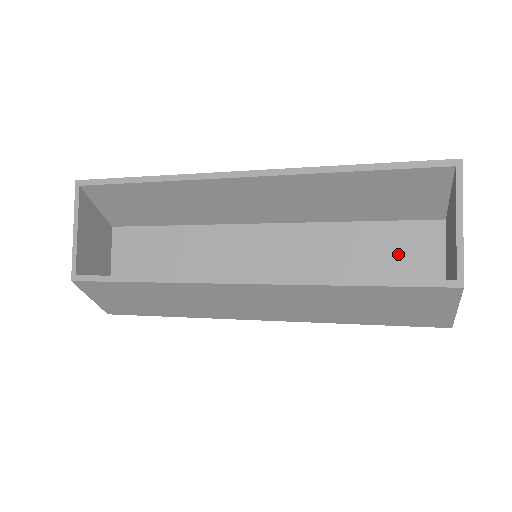
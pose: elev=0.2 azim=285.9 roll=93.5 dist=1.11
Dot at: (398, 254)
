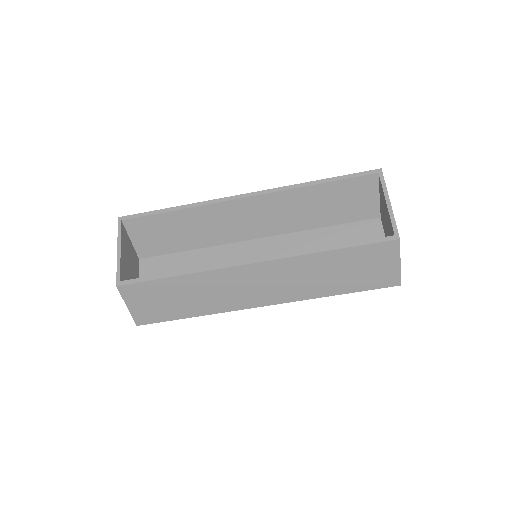
Dot at: occluded
